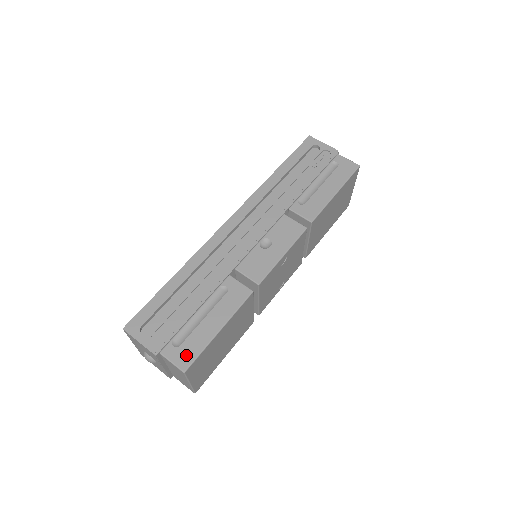
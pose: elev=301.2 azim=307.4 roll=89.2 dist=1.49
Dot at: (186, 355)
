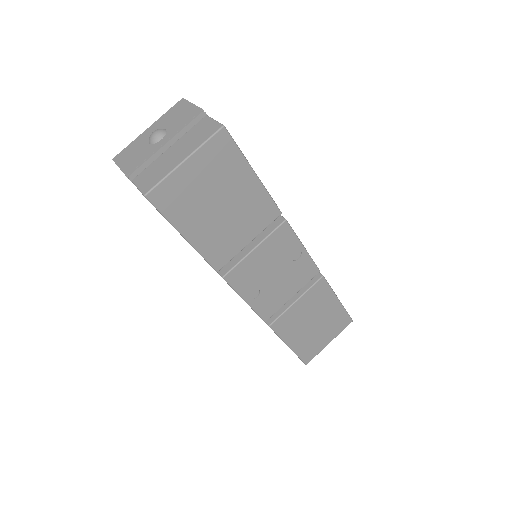
Dot at: occluded
